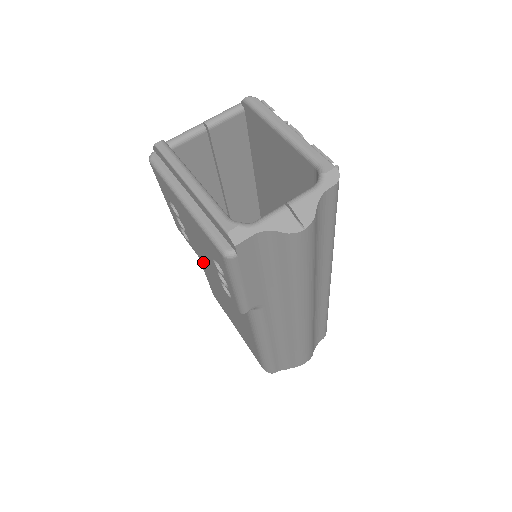
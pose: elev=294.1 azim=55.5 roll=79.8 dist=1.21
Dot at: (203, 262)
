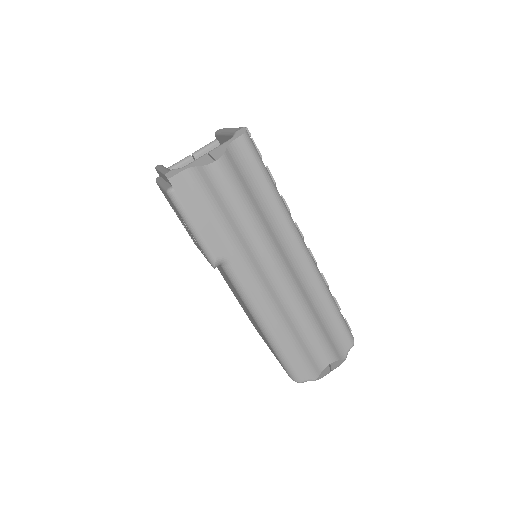
Dot at: occluded
